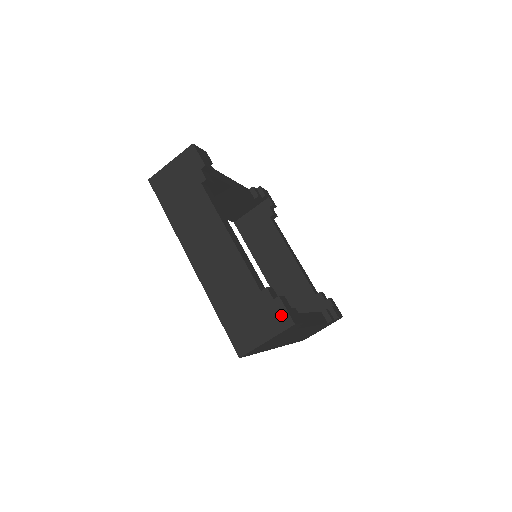
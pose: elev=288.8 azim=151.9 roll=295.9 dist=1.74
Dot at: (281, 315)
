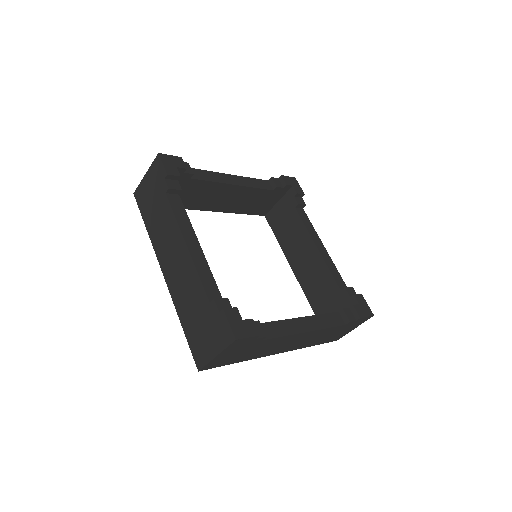
Dot at: (225, 329)
